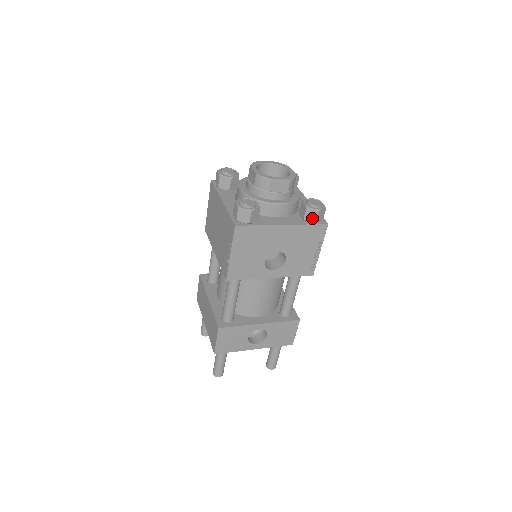
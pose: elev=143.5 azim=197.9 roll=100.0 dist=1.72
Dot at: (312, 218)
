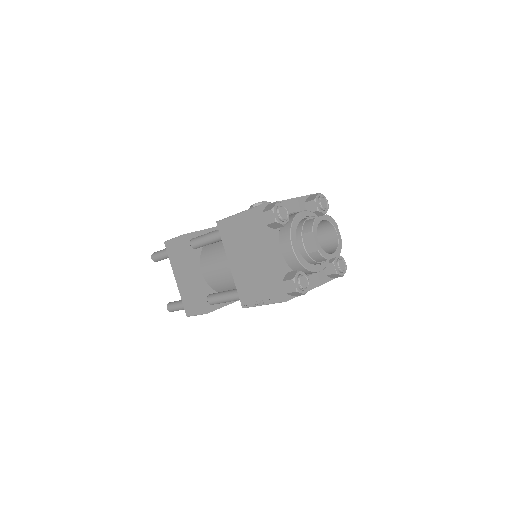
Dot at: (334, 277)
